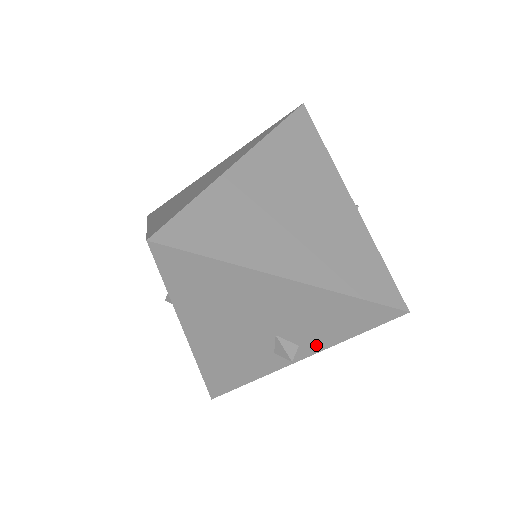
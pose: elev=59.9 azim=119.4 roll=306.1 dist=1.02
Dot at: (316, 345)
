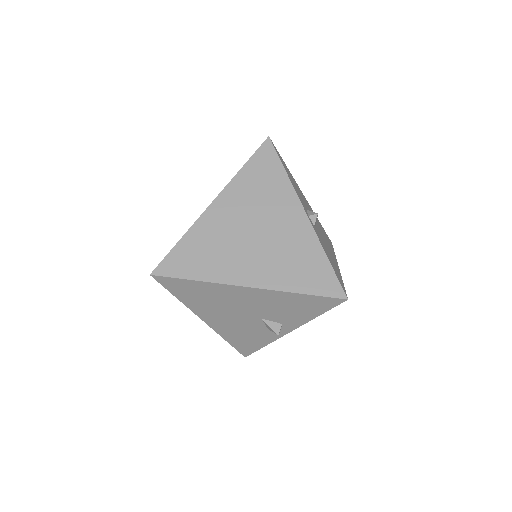
Dot at: (294, 323)
